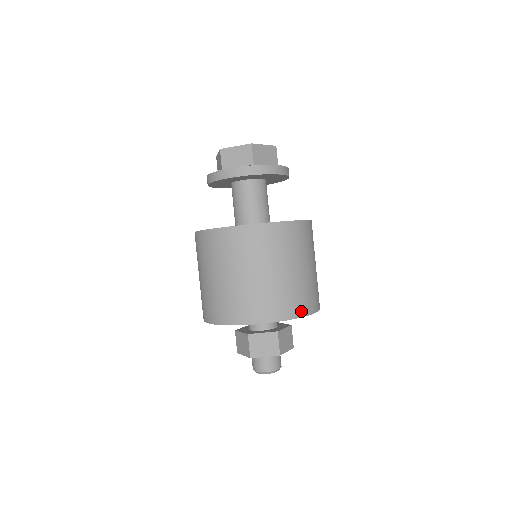
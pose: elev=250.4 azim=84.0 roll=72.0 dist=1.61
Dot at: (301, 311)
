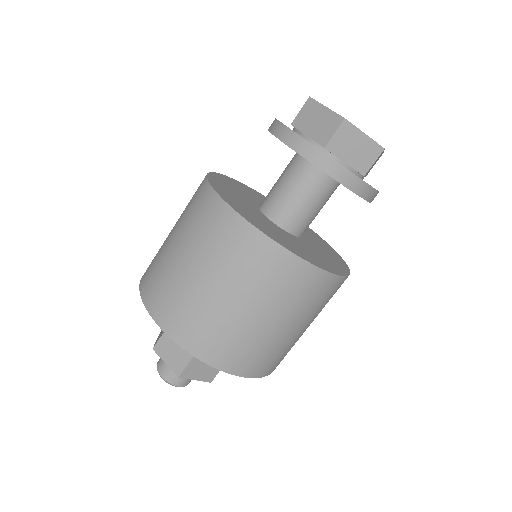
Dot at: (220, 361)
